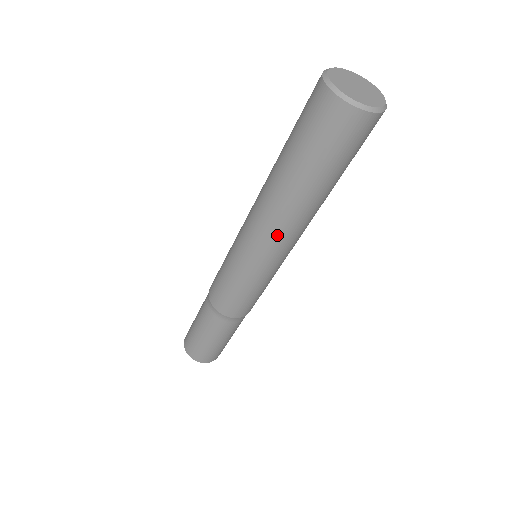
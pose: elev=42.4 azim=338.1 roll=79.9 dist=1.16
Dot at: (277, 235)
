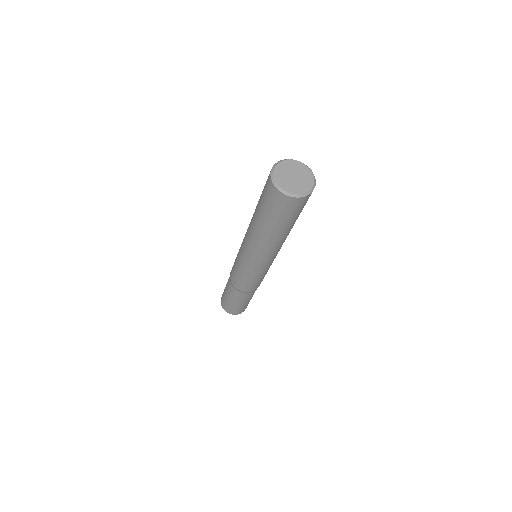
Dot at: (255, 249)
